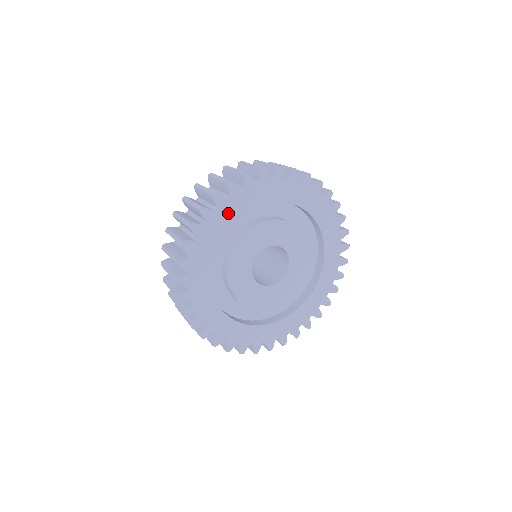
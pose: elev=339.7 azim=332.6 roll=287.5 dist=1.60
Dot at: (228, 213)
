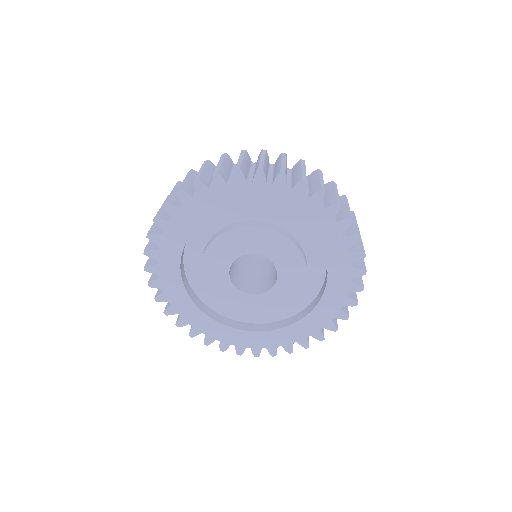
Dot at: (170, 271)
